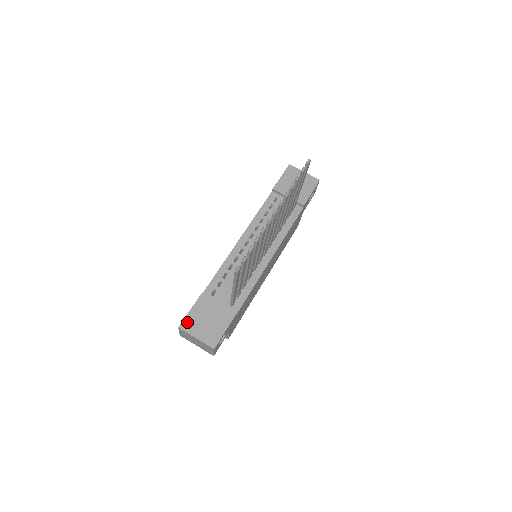
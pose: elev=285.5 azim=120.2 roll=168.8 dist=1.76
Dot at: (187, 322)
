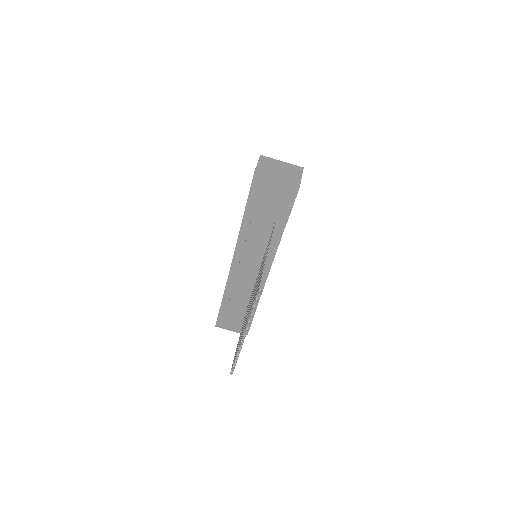
Dot at: (220, 323)
